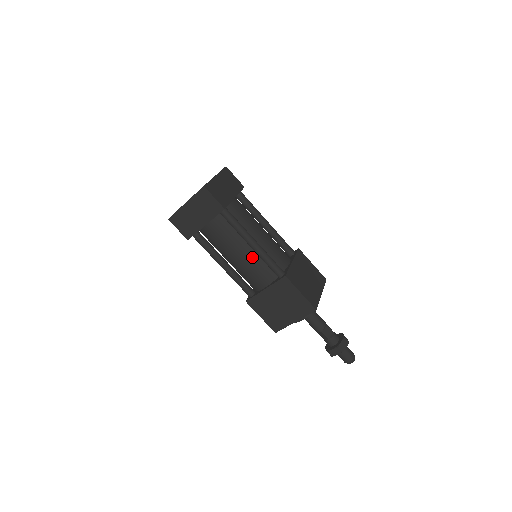
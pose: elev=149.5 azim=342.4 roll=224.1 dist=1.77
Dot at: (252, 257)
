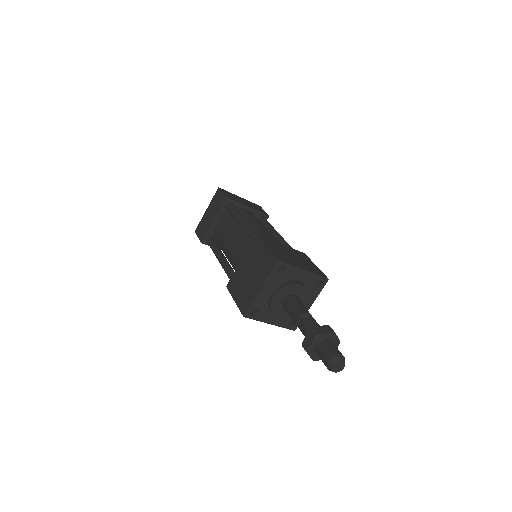
Dot at: (240, 236)
